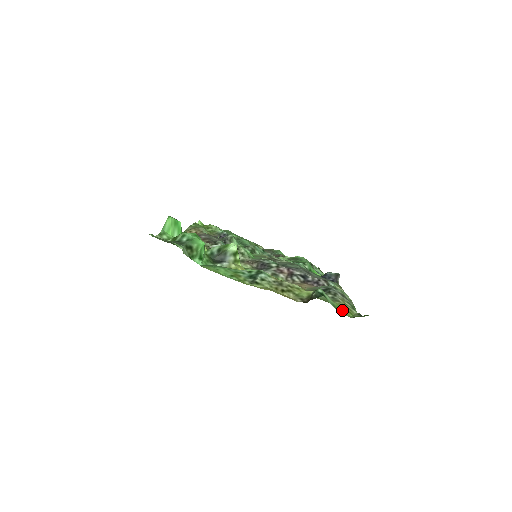
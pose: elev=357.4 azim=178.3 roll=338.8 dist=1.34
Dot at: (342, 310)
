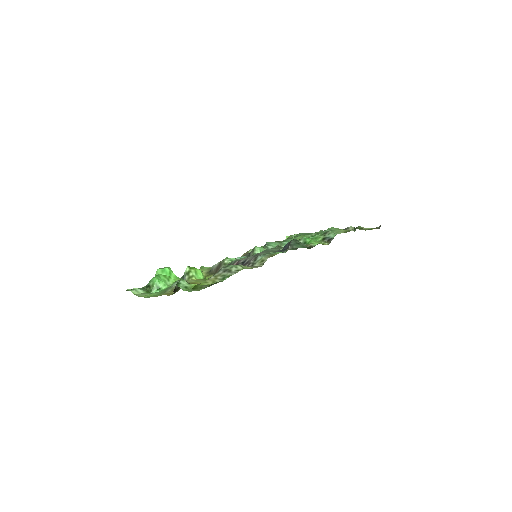
Dot at: occluded
